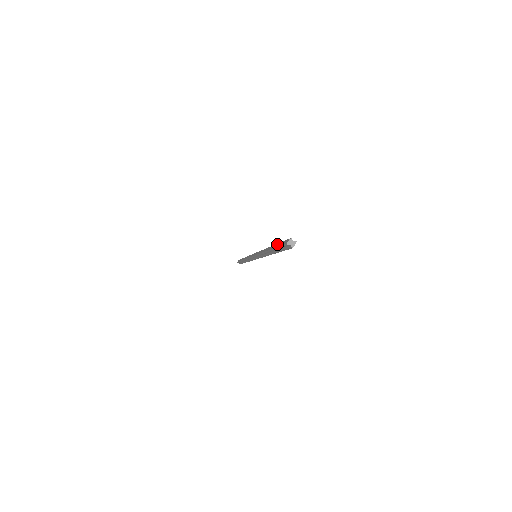
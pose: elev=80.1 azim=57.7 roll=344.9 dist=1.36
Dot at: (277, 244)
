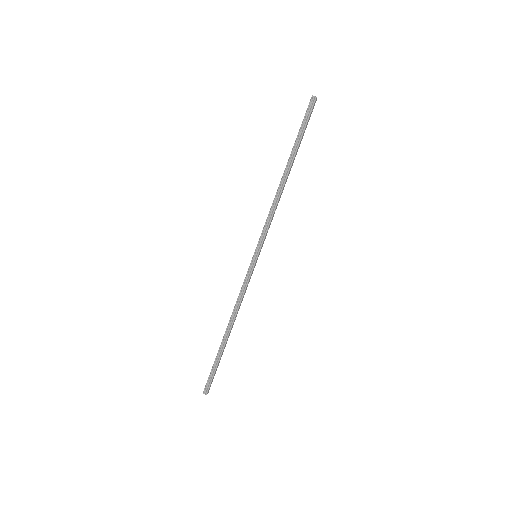
Dot at: (297, 136)
